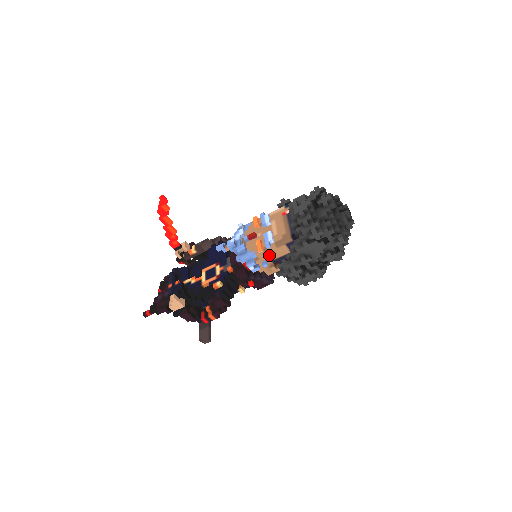
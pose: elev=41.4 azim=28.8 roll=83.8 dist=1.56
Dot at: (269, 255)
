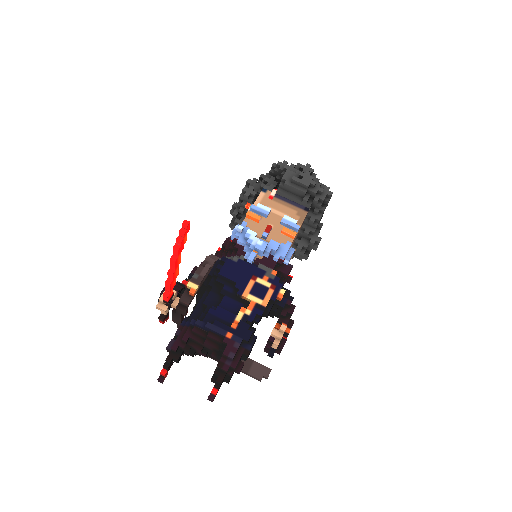
Dot at: (294, 240)
